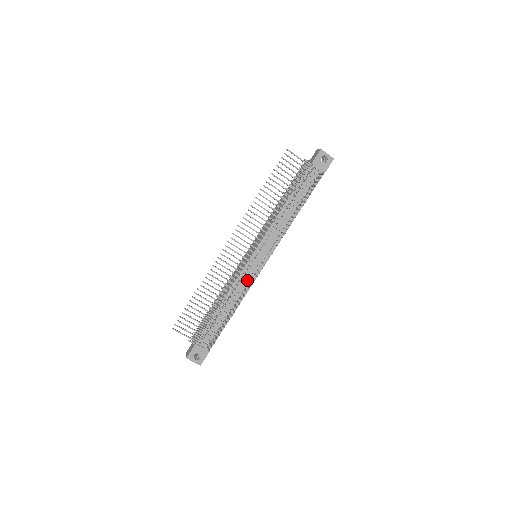
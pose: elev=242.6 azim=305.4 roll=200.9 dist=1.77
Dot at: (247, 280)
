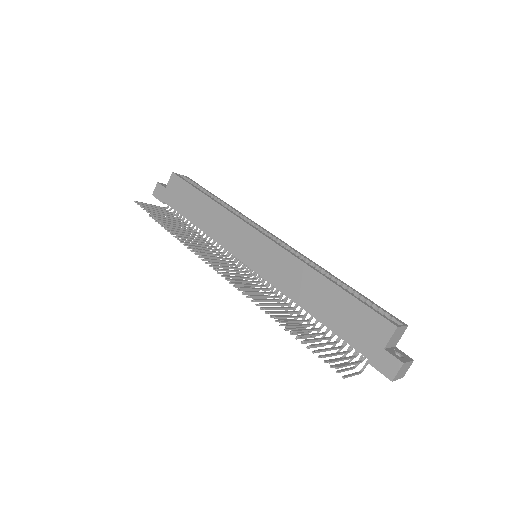
Dot at: occluded
